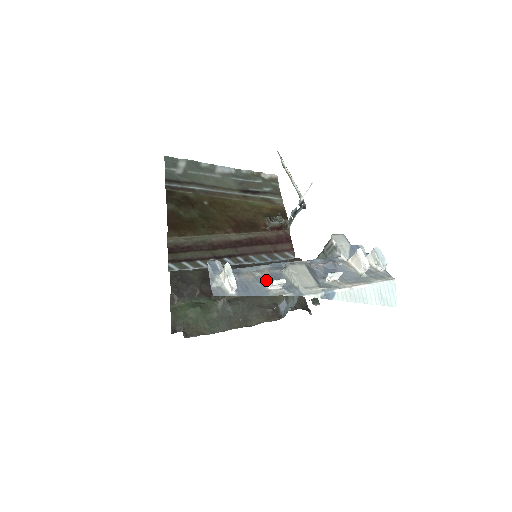
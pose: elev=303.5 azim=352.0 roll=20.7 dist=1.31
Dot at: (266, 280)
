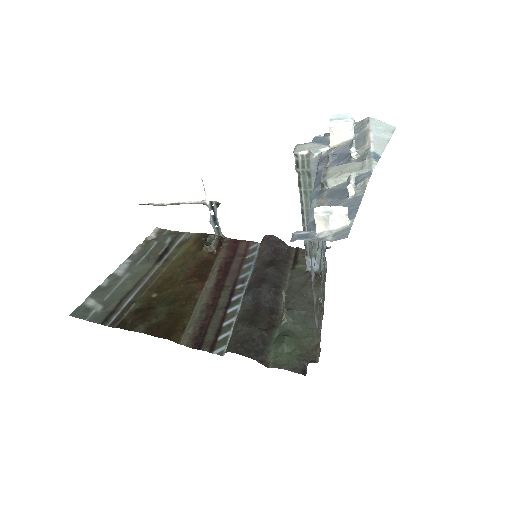
Dot at: (336, 200)
